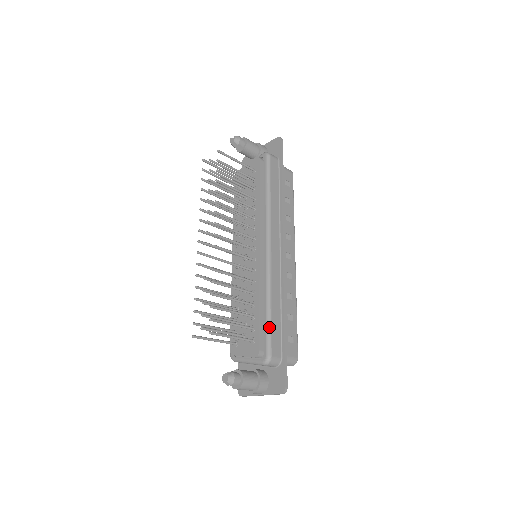
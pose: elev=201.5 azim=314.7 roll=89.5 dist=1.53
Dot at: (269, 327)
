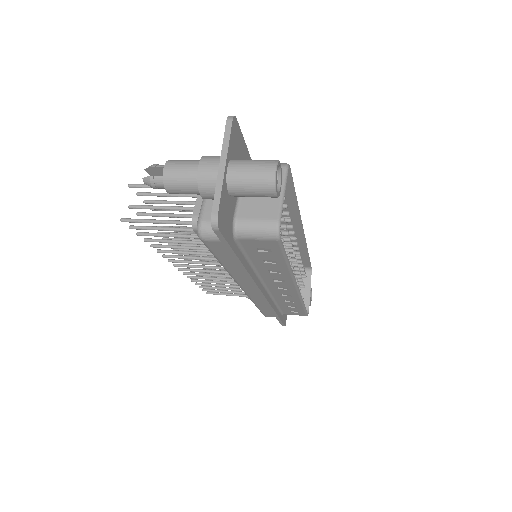
Dot at: occluded
